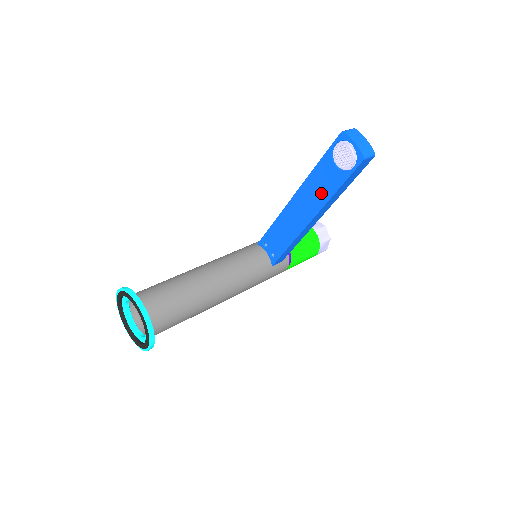
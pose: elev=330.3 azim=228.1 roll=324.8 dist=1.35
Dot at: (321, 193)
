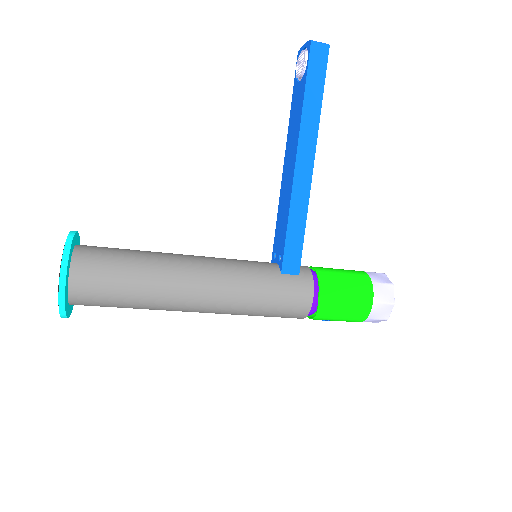
Dot at: (297, 120)
